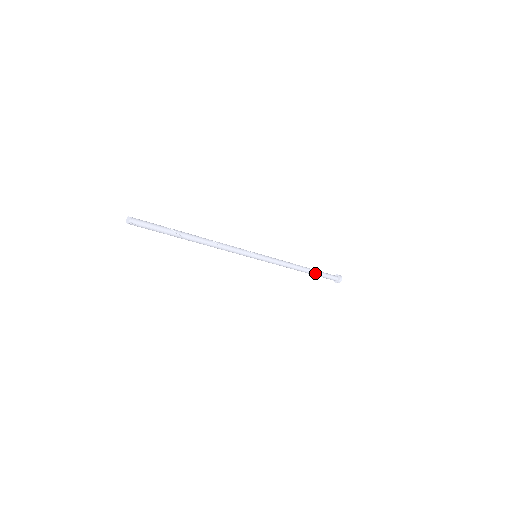
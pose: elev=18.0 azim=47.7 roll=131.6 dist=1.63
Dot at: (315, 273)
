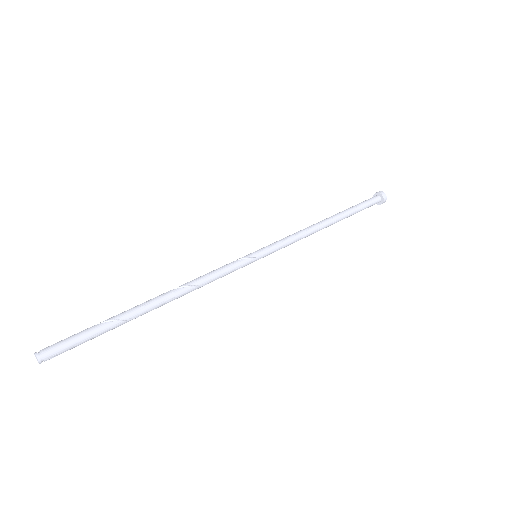
Dot at: (347, 215)
